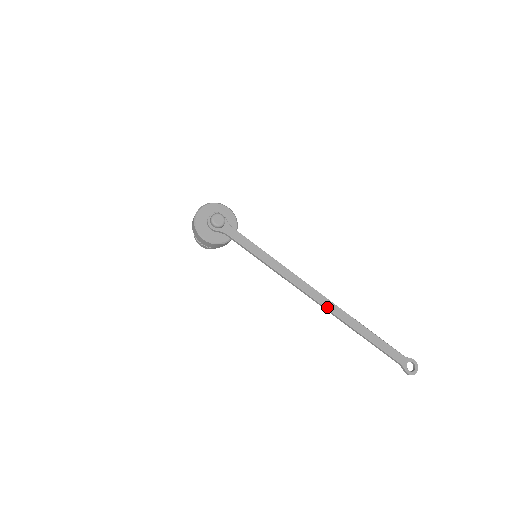
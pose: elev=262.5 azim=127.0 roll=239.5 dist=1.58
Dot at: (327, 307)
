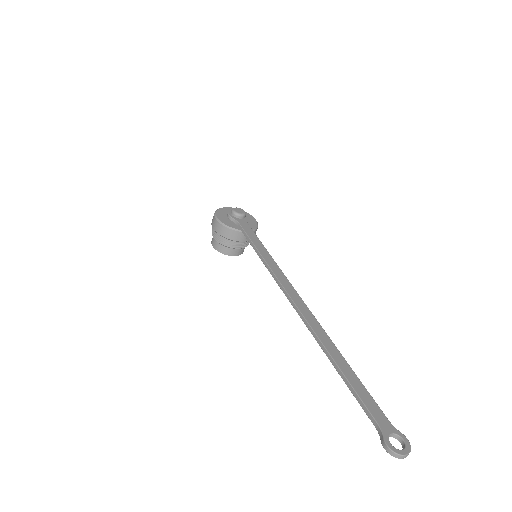
Dot at: (304, 314)
